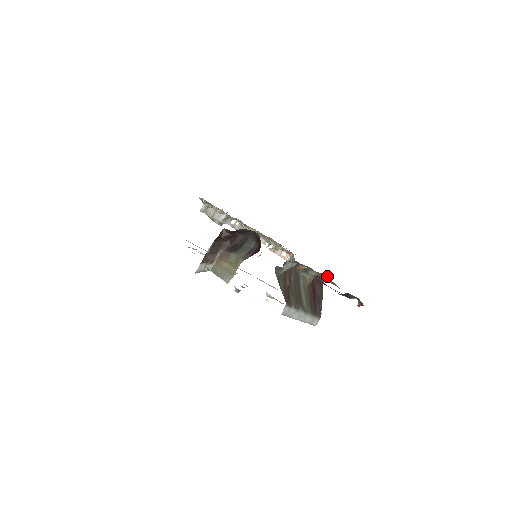
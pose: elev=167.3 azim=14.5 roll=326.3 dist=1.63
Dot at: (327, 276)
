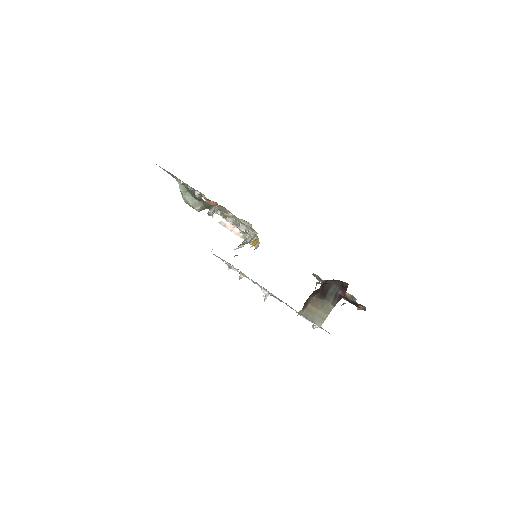
Dot at: occluded
